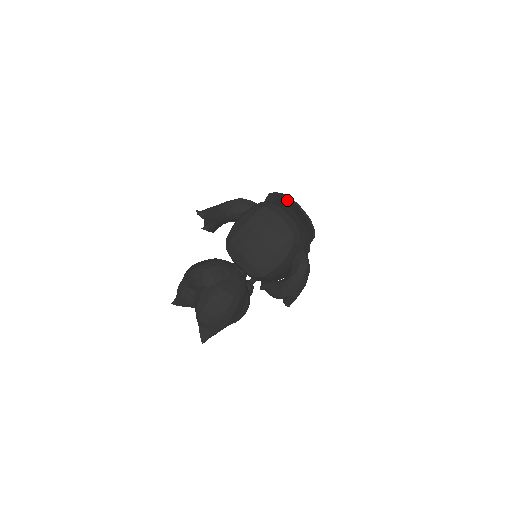
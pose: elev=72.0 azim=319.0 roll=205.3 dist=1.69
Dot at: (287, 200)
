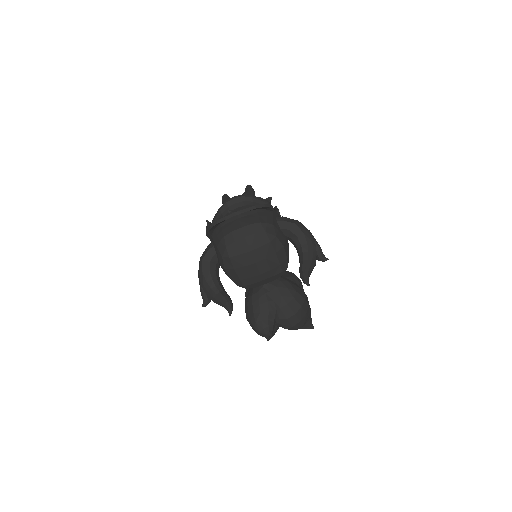
Dot at: occluded
